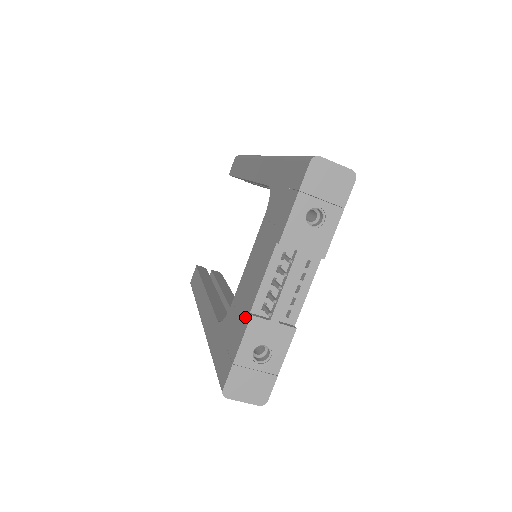
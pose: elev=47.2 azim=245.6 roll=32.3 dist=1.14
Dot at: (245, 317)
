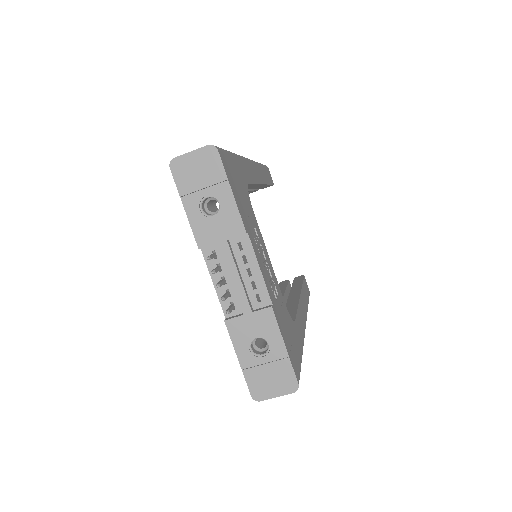
Dot at: occluded
